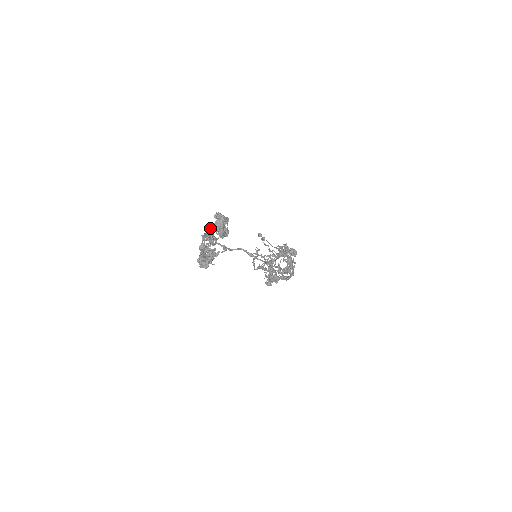
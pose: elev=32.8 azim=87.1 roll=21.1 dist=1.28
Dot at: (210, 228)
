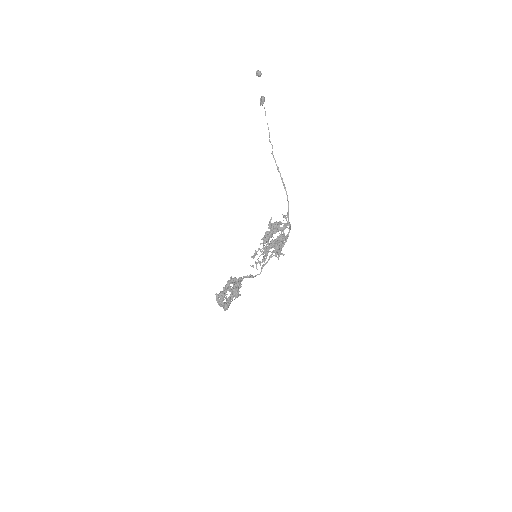
Dot at: occluded
